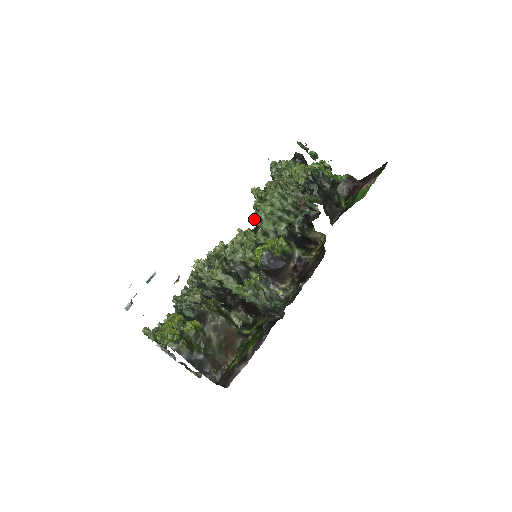
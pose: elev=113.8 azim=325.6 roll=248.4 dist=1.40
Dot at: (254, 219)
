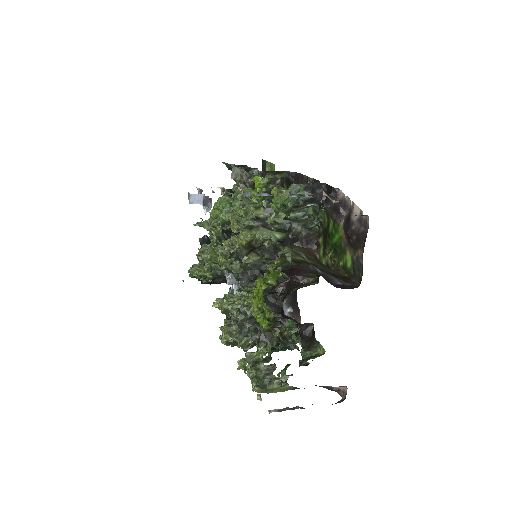
Dot at: (225, 216)
